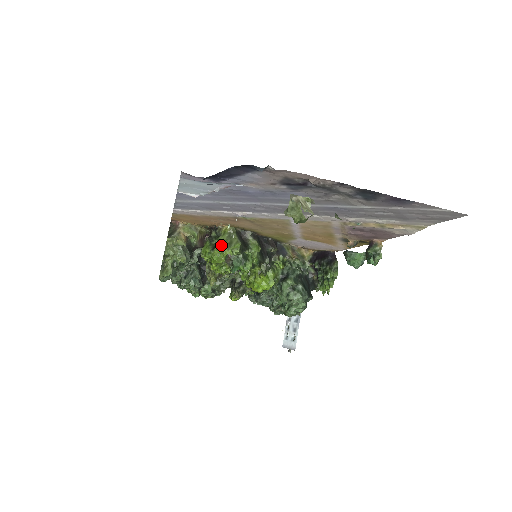
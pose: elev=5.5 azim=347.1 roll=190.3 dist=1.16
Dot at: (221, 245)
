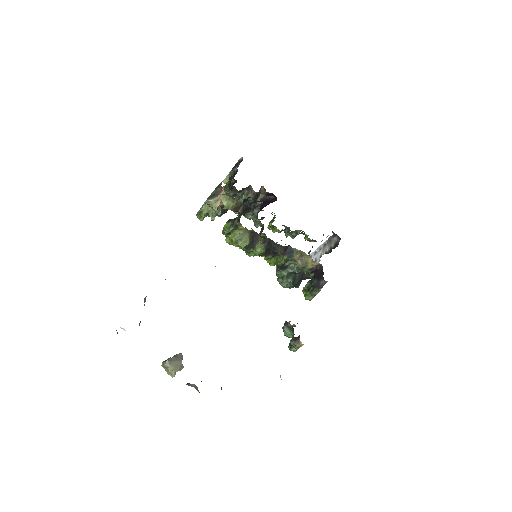
Dot at: (232, 238)
